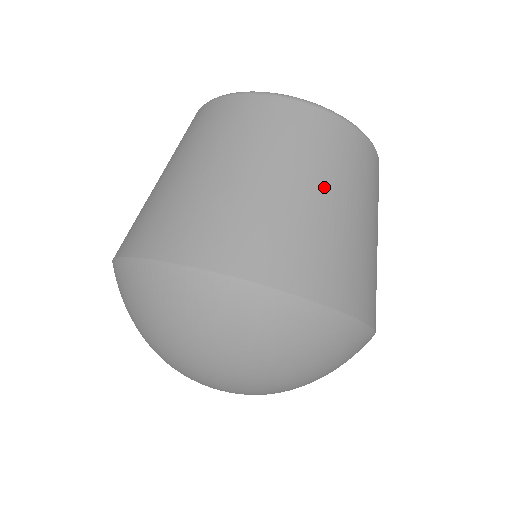
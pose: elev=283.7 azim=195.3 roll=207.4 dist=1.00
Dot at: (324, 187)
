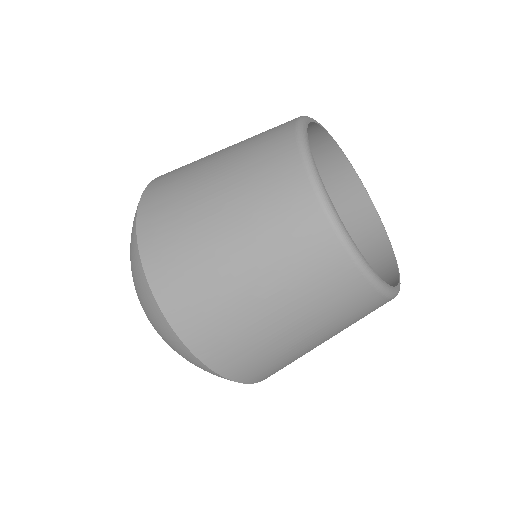
Dot at: (307, 331)
